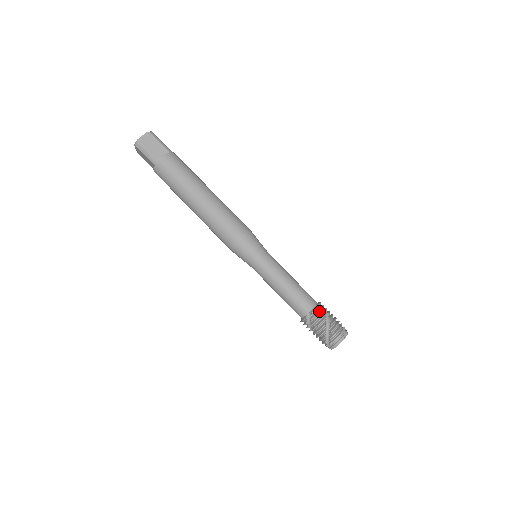
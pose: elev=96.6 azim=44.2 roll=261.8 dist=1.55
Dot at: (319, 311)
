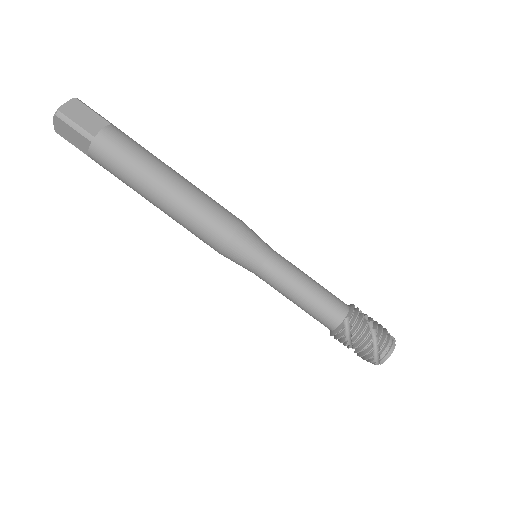
Dot at: (358, 313)
